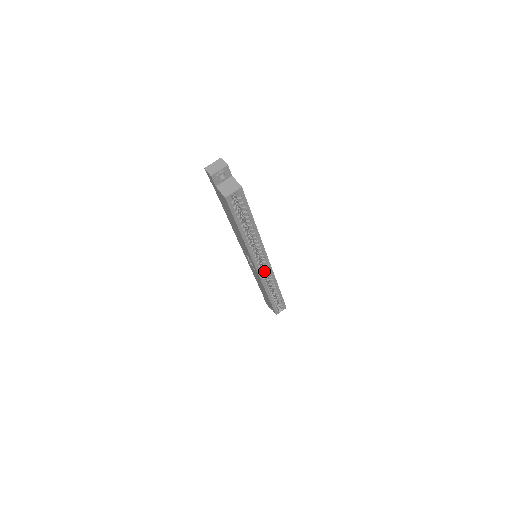
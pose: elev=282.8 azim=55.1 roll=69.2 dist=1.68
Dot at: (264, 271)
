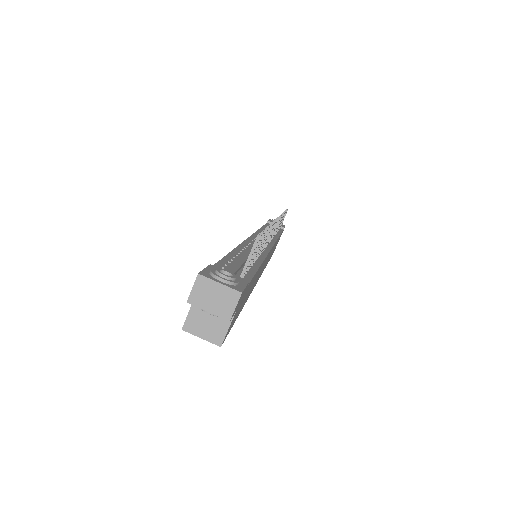
Dot at: occluded
